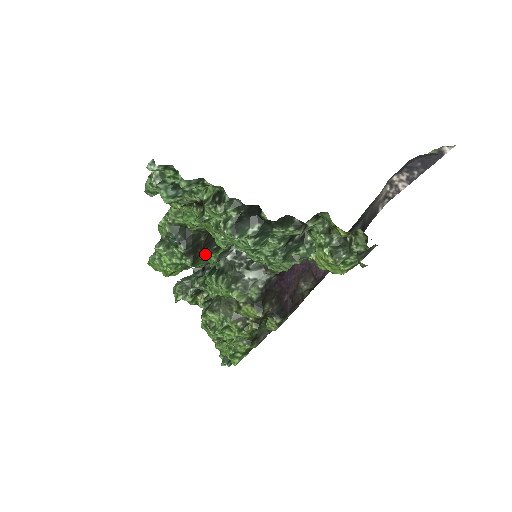
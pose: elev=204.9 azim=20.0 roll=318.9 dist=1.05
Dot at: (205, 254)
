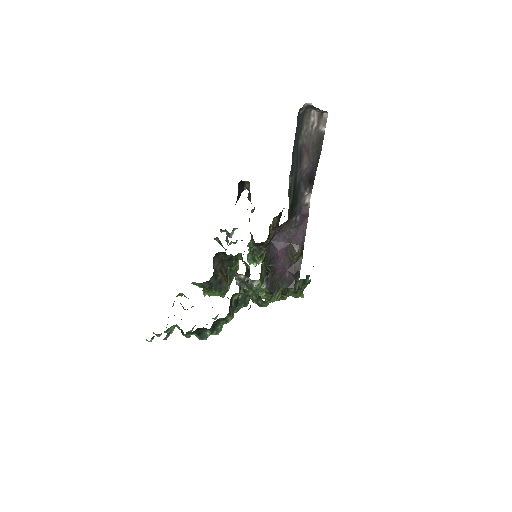
Dot at: (233, 268)
